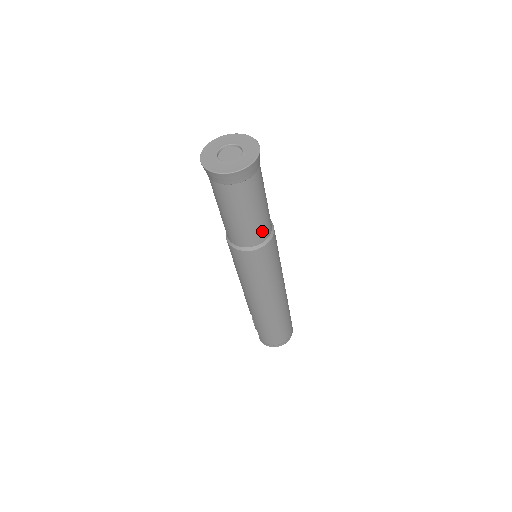
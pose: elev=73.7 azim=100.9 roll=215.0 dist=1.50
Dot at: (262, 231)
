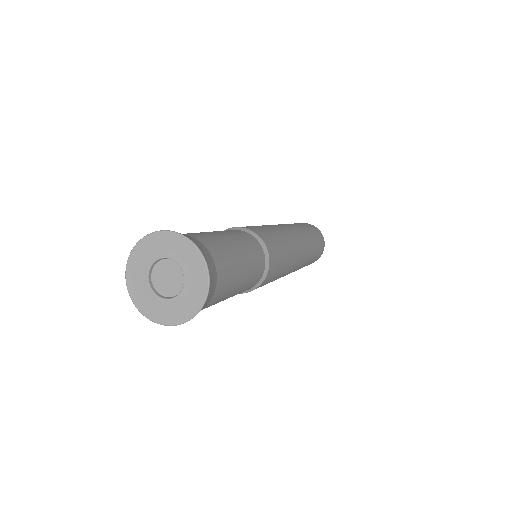
Dot at: (251, 284)
